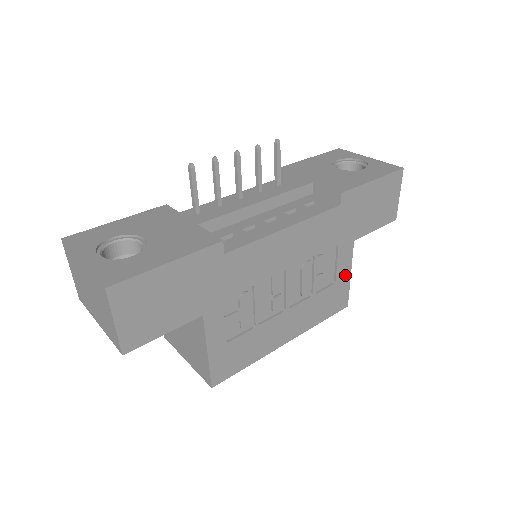
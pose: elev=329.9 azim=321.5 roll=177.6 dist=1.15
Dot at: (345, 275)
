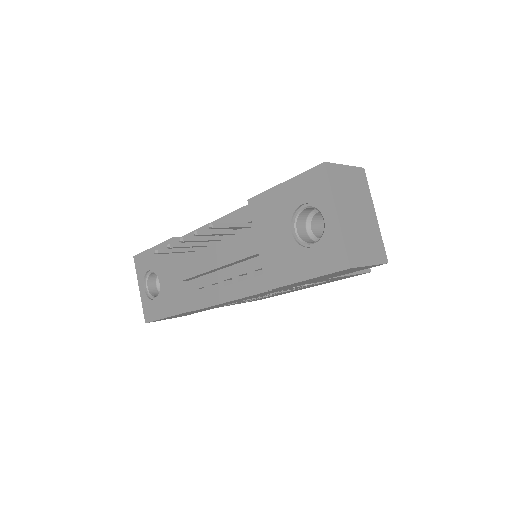
Dot at: (341, 277)
